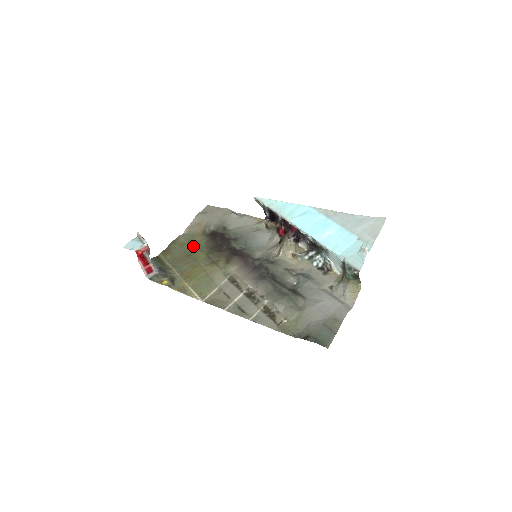
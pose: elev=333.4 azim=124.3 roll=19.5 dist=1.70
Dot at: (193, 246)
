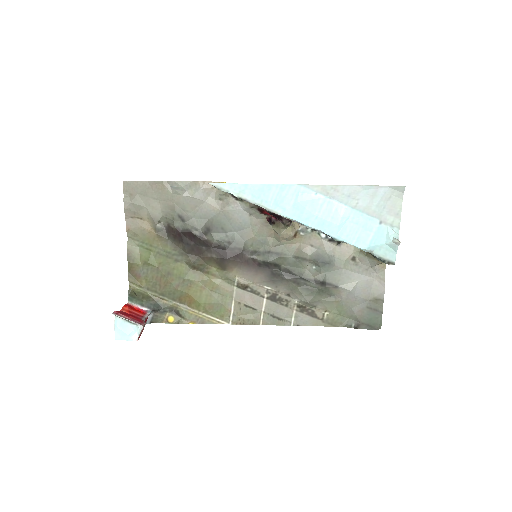
Dot at: (161, 259)
